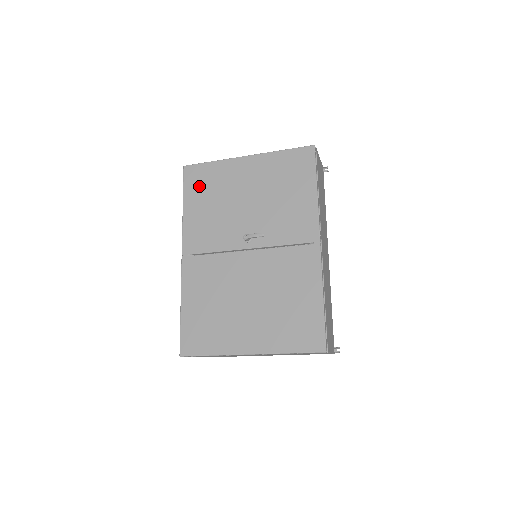
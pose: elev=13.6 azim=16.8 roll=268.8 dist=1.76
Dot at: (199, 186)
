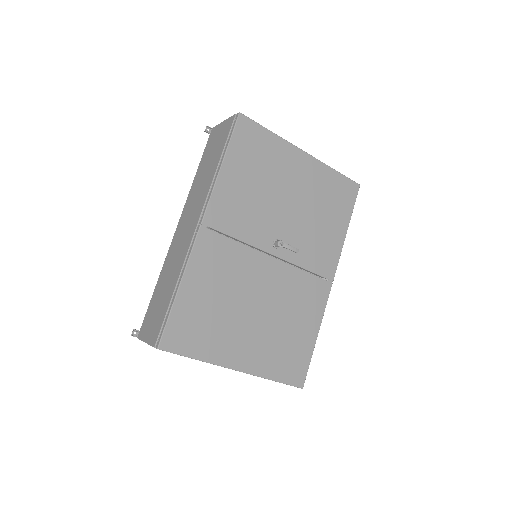
Dot at: (249, 151)
